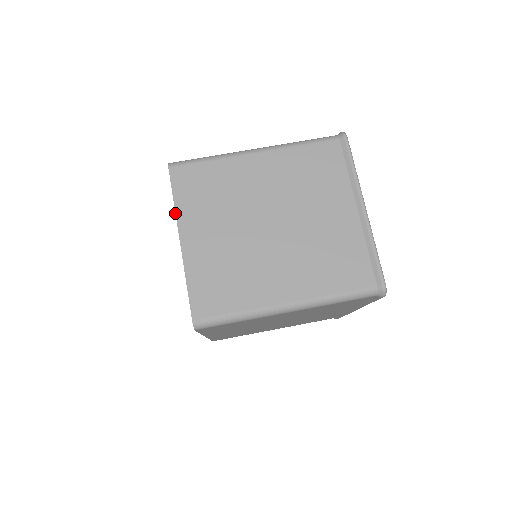
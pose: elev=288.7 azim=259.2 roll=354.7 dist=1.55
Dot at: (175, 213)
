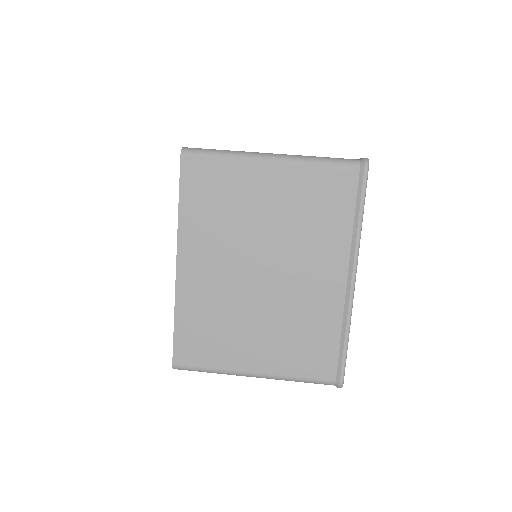
Dot at: occluded
